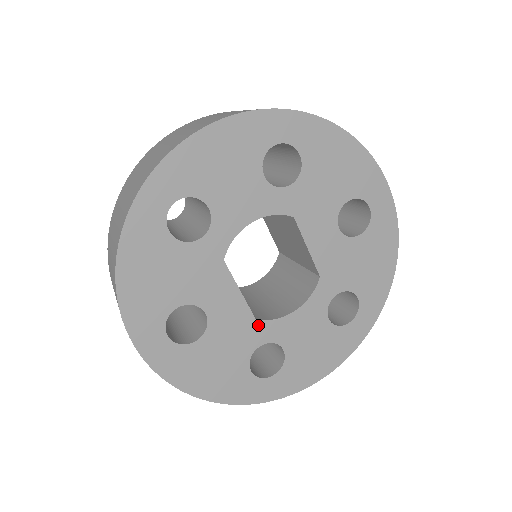
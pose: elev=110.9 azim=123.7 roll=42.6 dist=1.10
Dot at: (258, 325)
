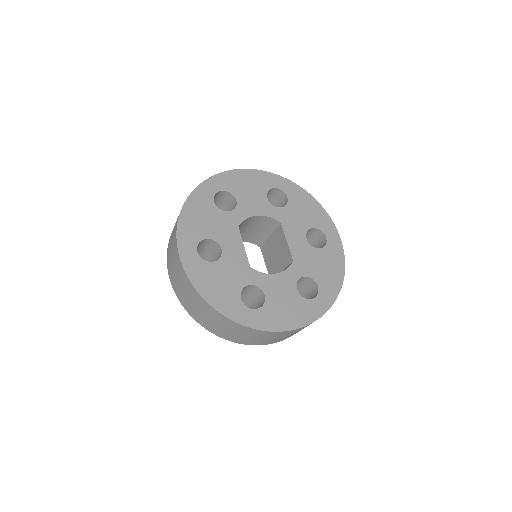
Dot at: (251, 271)
